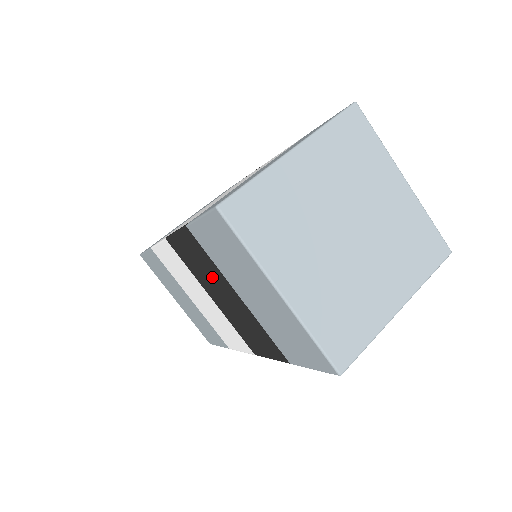
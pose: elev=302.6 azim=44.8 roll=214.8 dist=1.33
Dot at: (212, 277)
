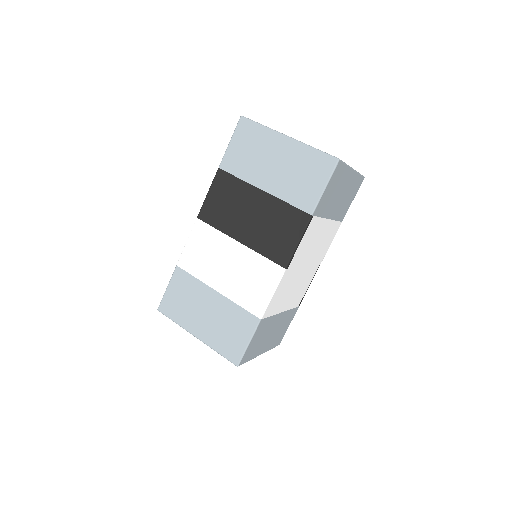
Dot at: (239, 203)
